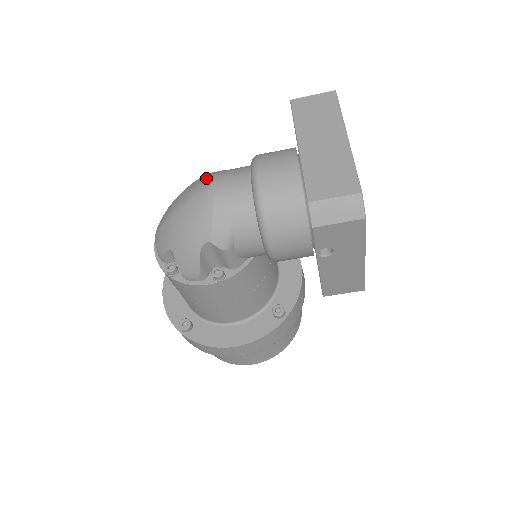
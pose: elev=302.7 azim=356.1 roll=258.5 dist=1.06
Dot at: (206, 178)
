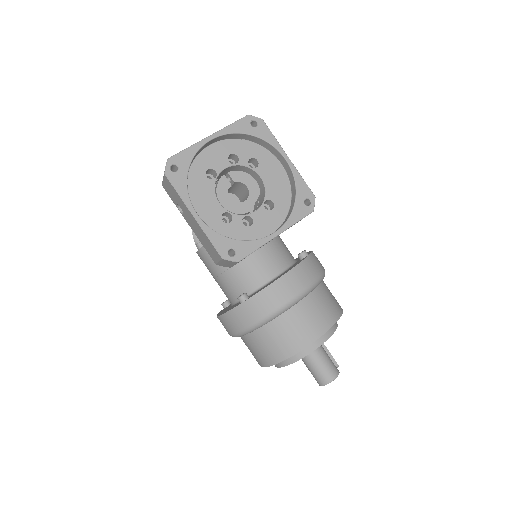
Dot at: occluded
